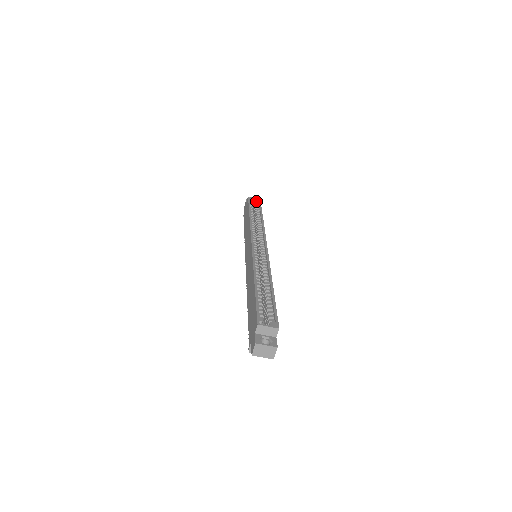
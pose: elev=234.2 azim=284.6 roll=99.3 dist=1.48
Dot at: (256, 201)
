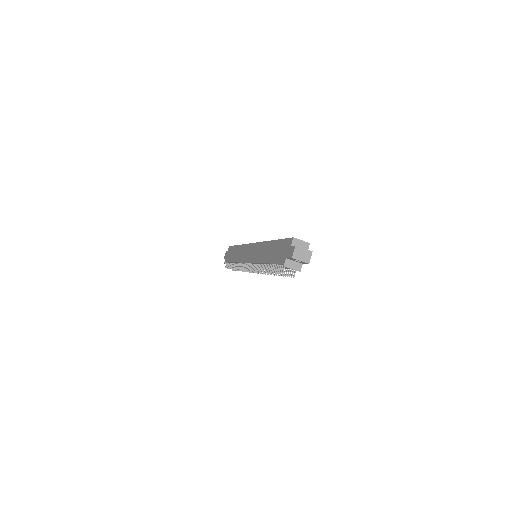
Dot at: occluded
